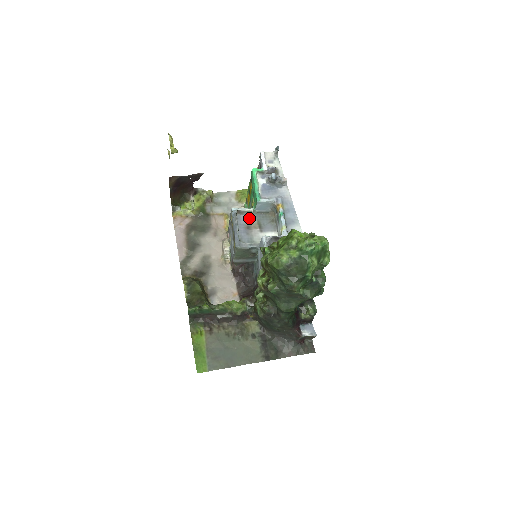
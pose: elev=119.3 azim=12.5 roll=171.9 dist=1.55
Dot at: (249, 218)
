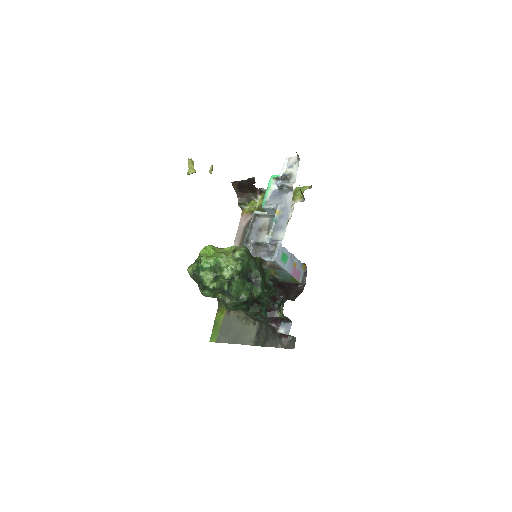
Dot at: (264, 221)
